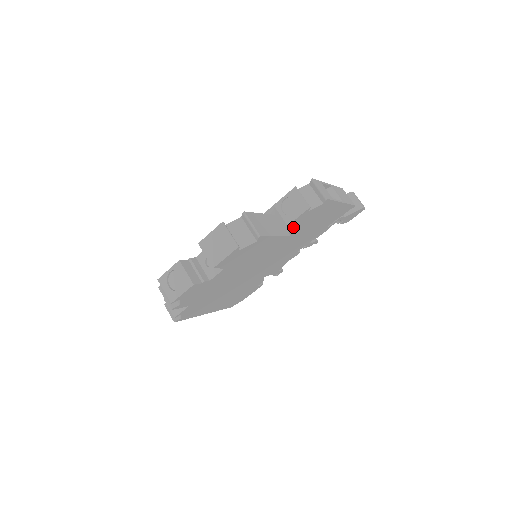
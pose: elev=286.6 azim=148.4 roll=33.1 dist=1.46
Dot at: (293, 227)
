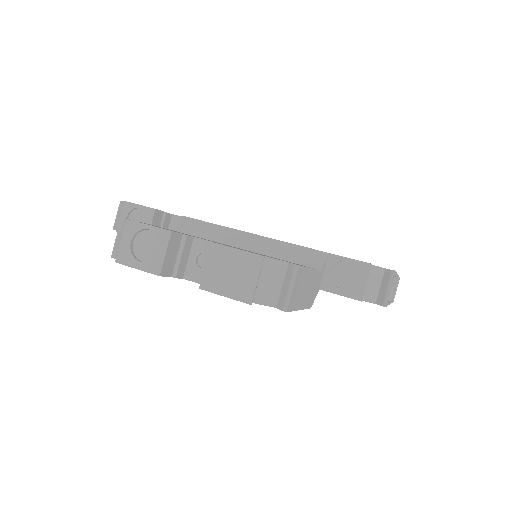
Dot at: occluded
